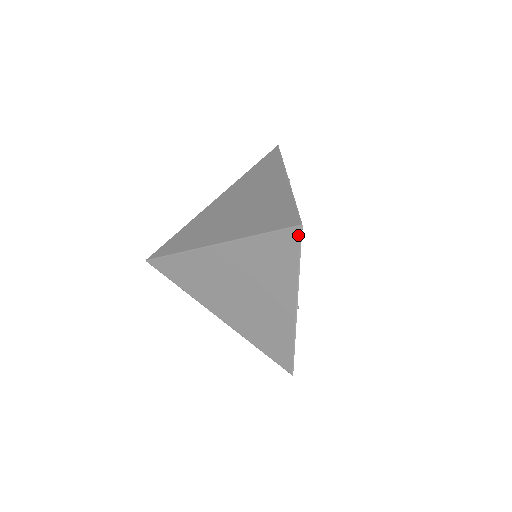
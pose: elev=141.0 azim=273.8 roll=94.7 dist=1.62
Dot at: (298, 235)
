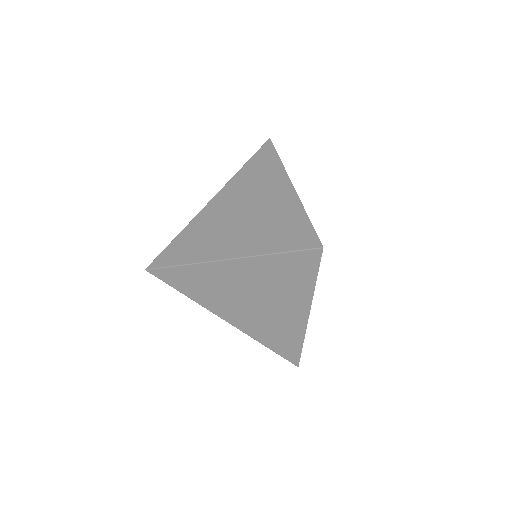
Dot at: (318, 256)
